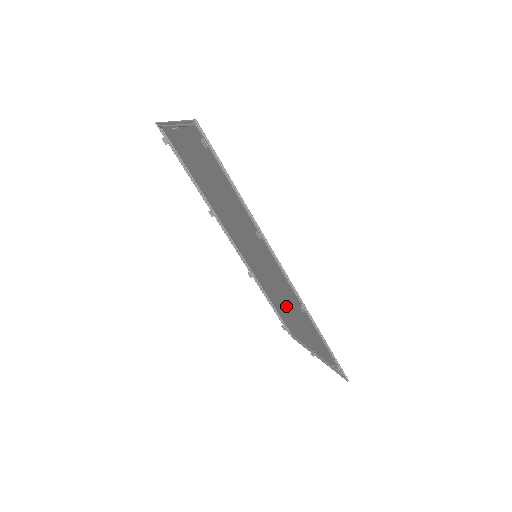
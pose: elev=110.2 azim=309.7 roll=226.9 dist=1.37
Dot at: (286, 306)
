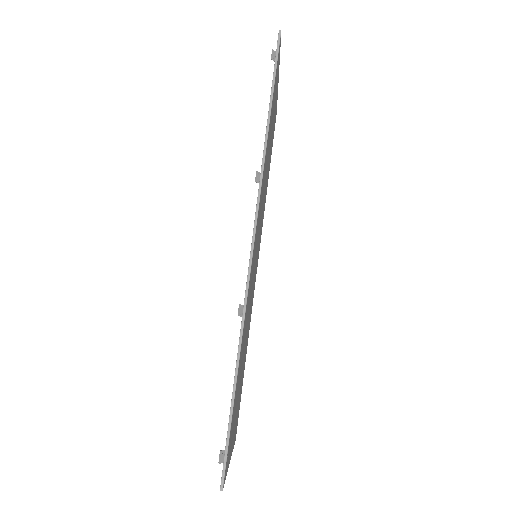
Dot at: (244, 349)
